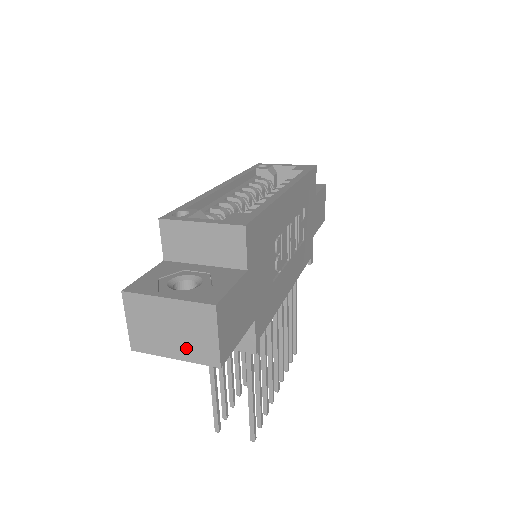
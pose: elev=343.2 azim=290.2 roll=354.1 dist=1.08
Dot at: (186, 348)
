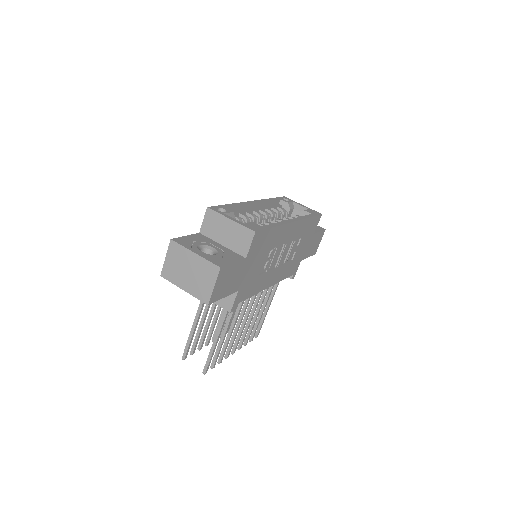
Dot at: (193, 286)
